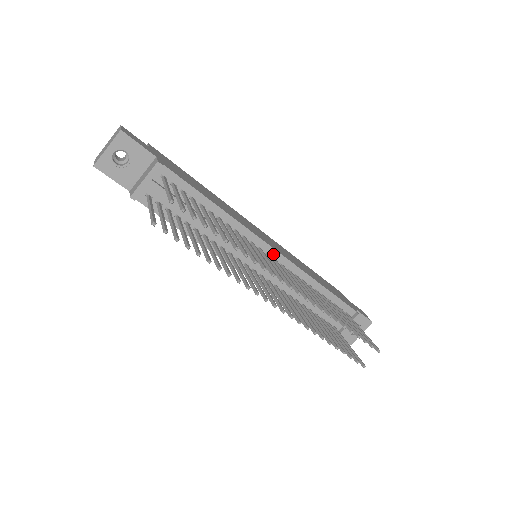
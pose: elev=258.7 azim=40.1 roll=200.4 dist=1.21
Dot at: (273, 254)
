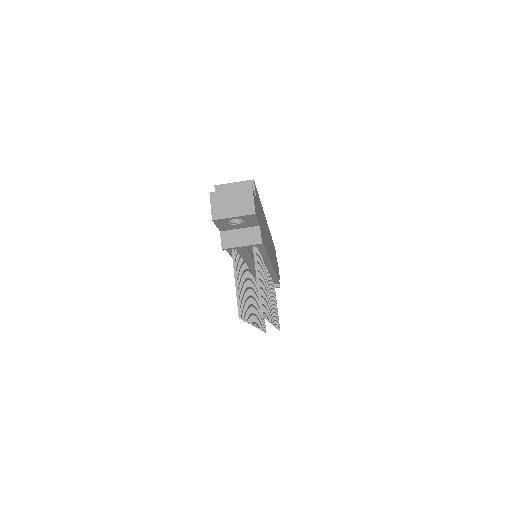
Dot at: (269, 268)
